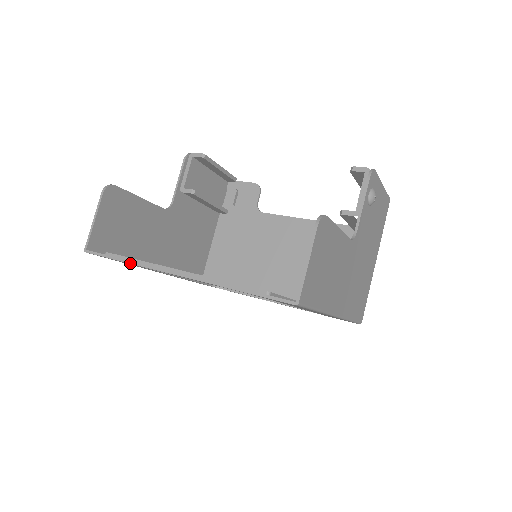
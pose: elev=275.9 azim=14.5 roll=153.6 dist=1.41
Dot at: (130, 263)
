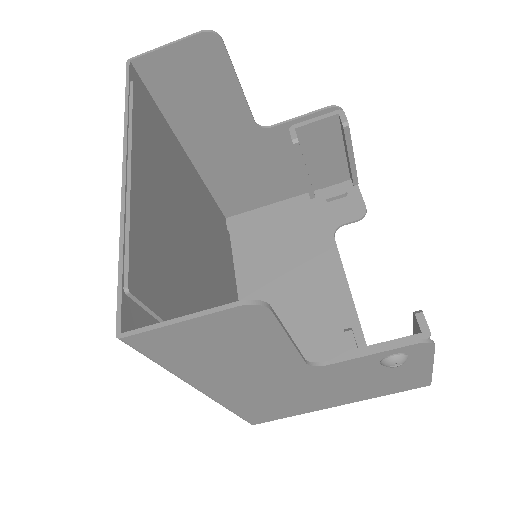
Dot at: (125, 111)
